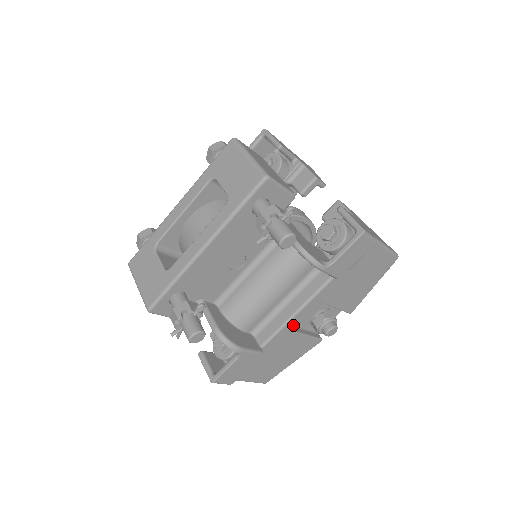
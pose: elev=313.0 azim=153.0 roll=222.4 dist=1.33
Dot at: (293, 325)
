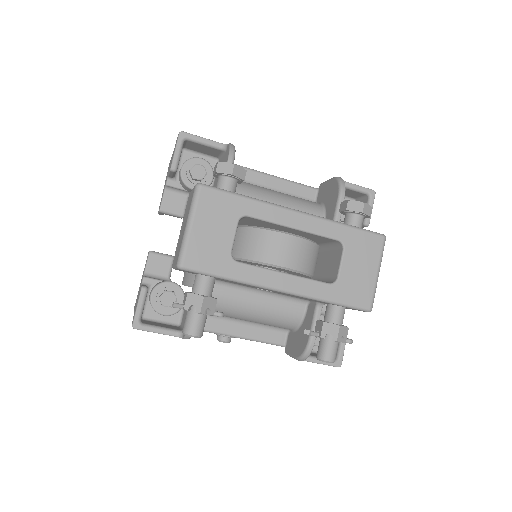
Dot at: occluded
